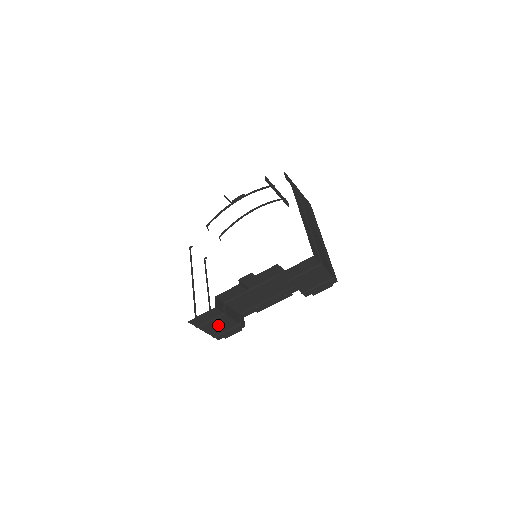
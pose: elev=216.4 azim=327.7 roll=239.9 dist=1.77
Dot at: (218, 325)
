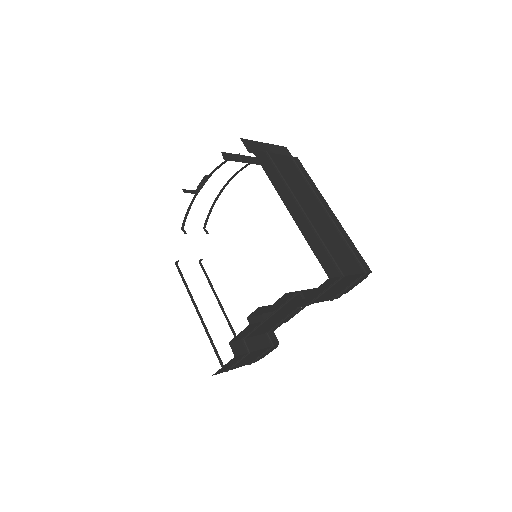
Dot at: (248, 359)
